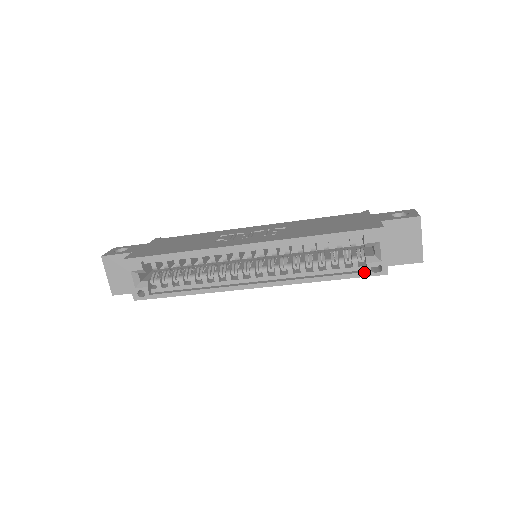
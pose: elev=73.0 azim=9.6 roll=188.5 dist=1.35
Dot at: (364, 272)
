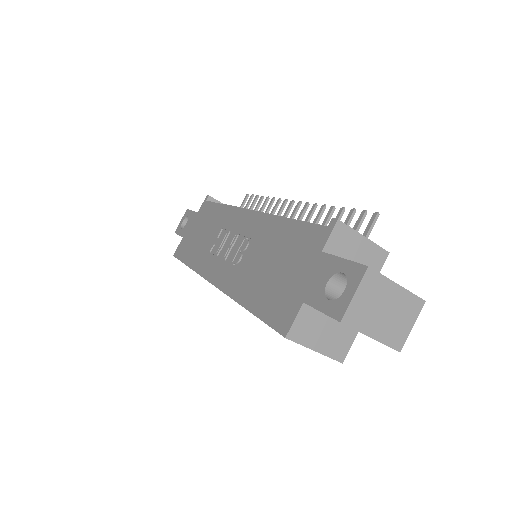
Dot at: occluded
